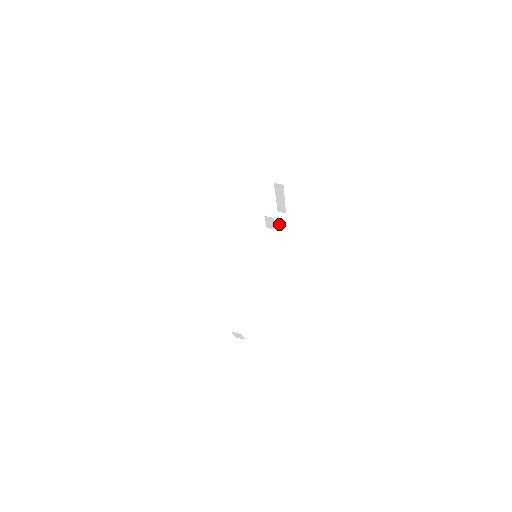
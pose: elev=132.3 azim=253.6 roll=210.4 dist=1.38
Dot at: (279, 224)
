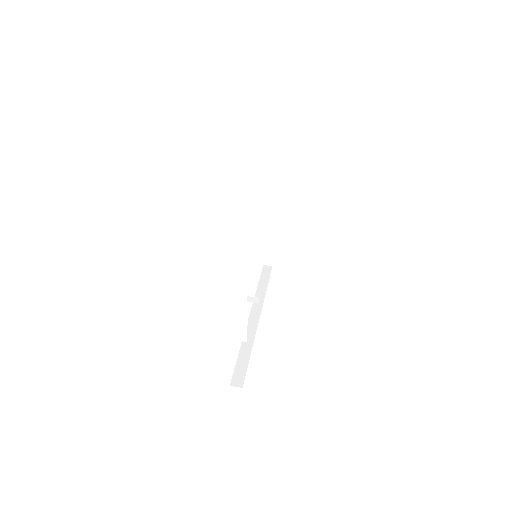
Dot at: (266, 273)
